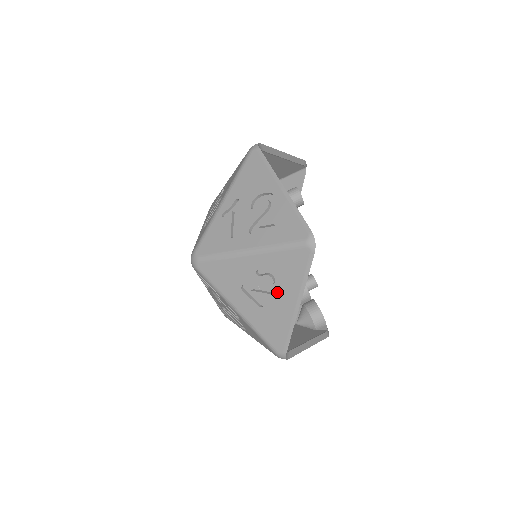
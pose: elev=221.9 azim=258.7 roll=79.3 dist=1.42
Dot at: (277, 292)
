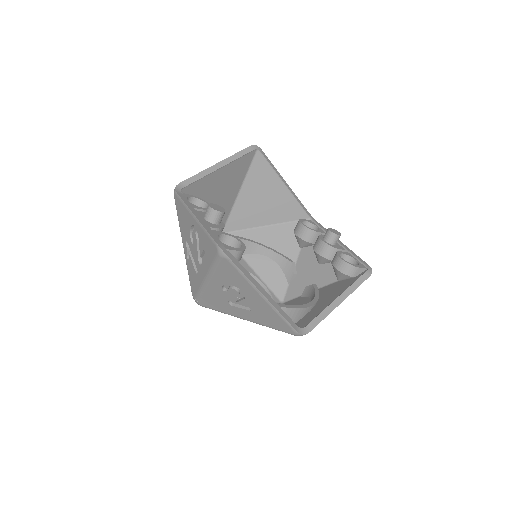
Dot at: (245, 296)
